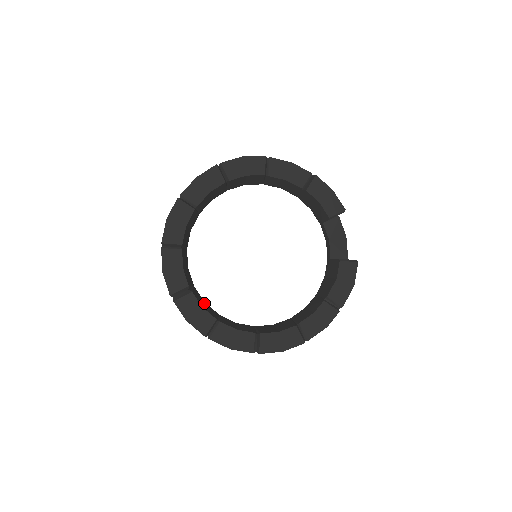
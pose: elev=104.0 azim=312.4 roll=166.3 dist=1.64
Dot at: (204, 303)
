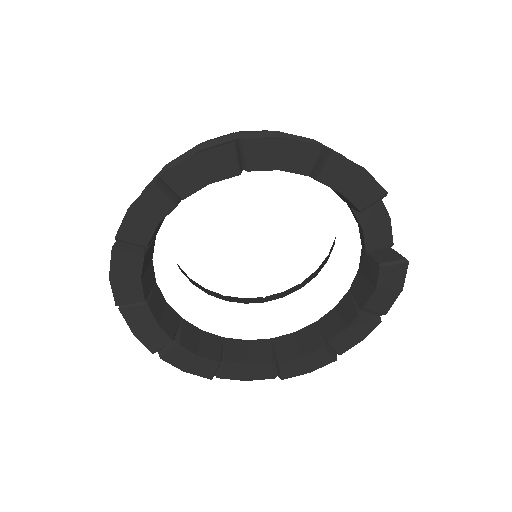
Dot at: (200, 336)
